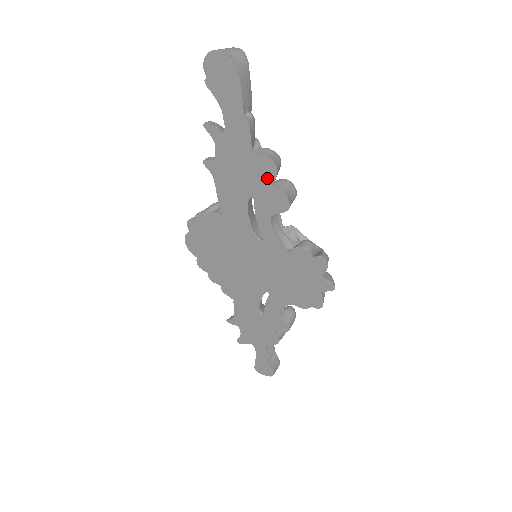
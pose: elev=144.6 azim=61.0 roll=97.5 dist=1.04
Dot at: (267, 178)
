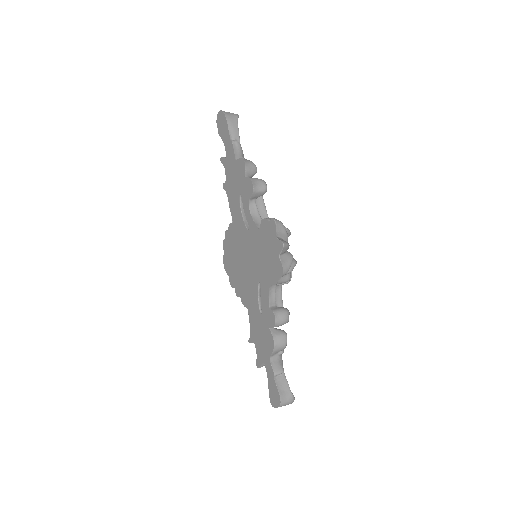
Dot at: (243, 173)
